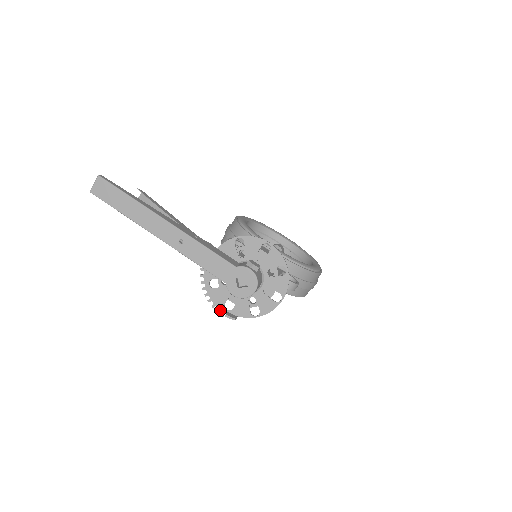
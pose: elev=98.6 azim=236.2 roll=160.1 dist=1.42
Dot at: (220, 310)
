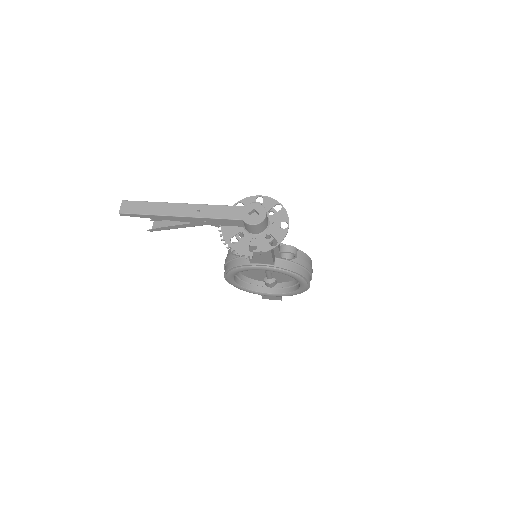
Dot at: (247, 255)
